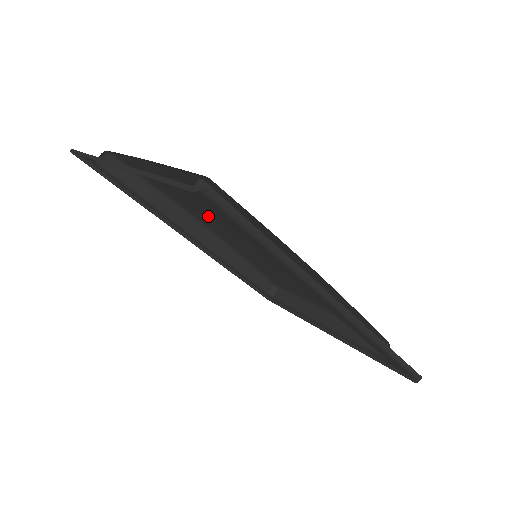
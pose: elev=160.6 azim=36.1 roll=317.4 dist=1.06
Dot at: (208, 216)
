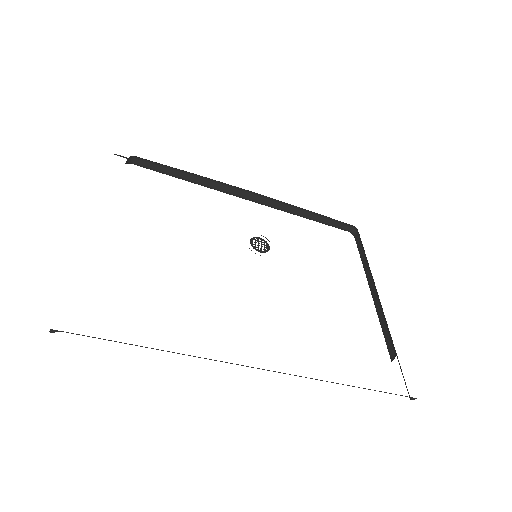
Dot at: occluded
